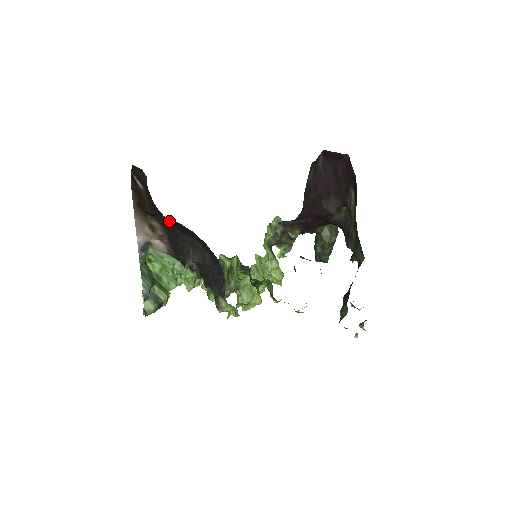
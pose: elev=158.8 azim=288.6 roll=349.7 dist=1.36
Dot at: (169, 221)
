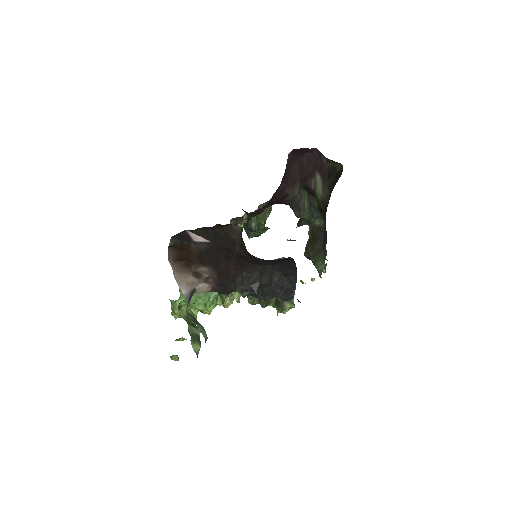
Dot at: occluded
